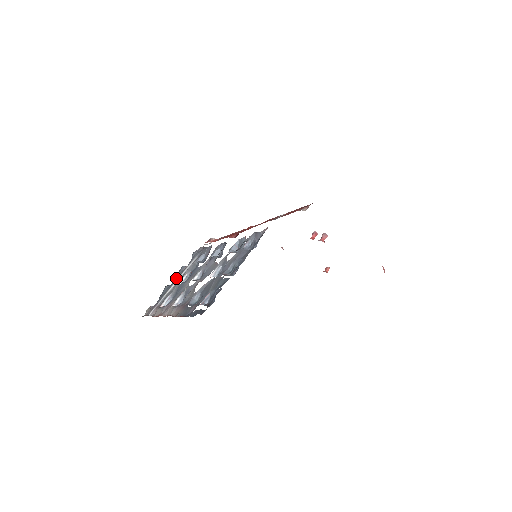
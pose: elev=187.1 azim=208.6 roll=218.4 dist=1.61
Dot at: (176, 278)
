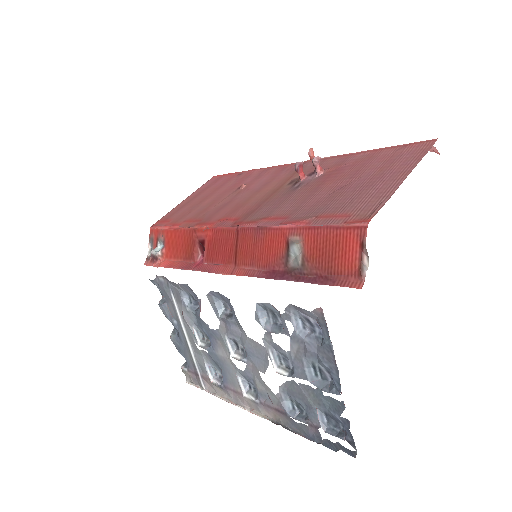
Dot at: (179, 332)
